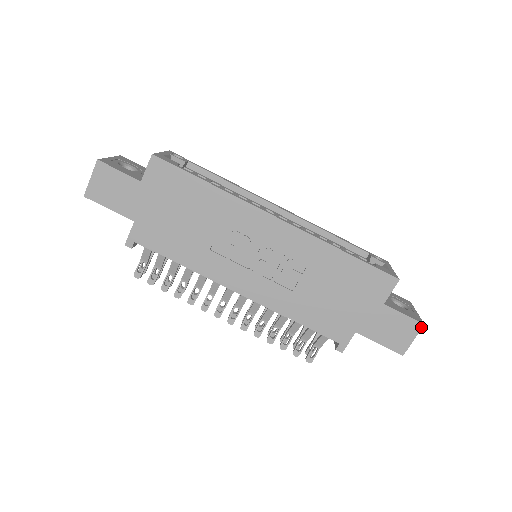
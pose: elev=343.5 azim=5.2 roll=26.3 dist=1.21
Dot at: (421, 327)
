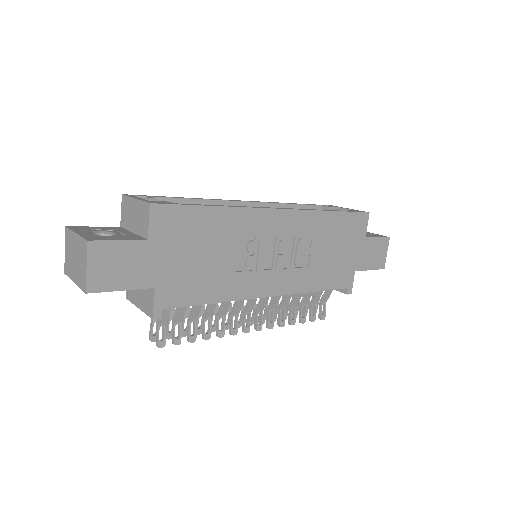
Dot at: occluded
